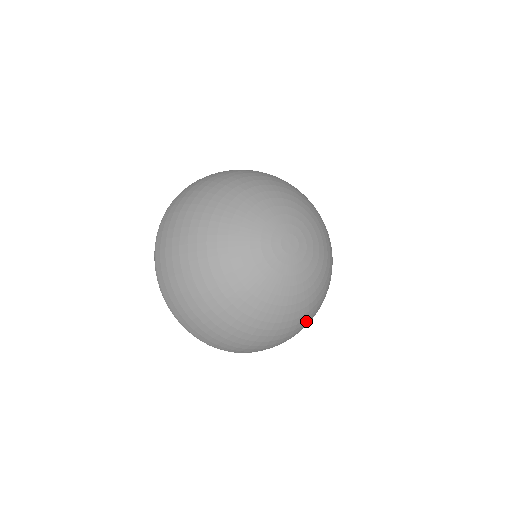
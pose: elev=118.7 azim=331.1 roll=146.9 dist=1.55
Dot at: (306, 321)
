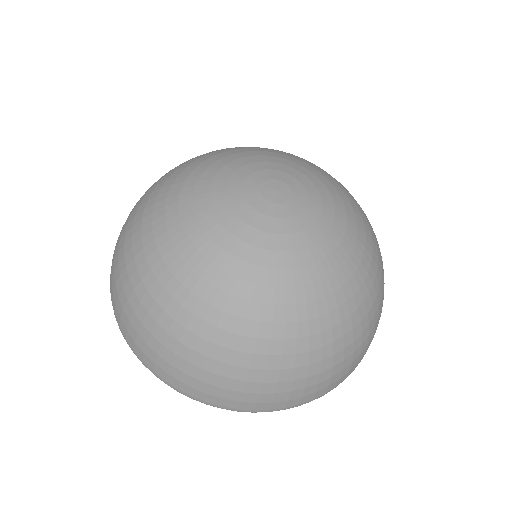
Dot at: (375, 293)
